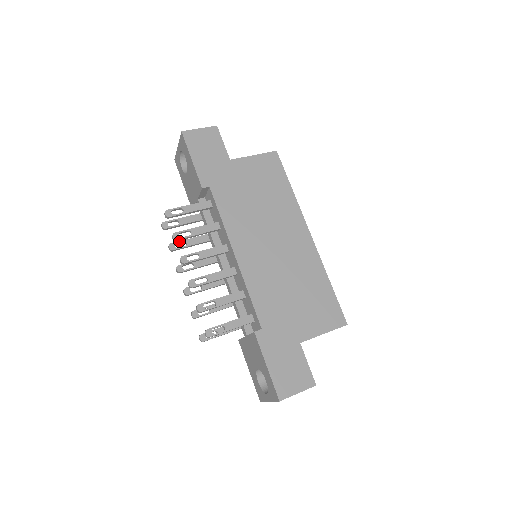
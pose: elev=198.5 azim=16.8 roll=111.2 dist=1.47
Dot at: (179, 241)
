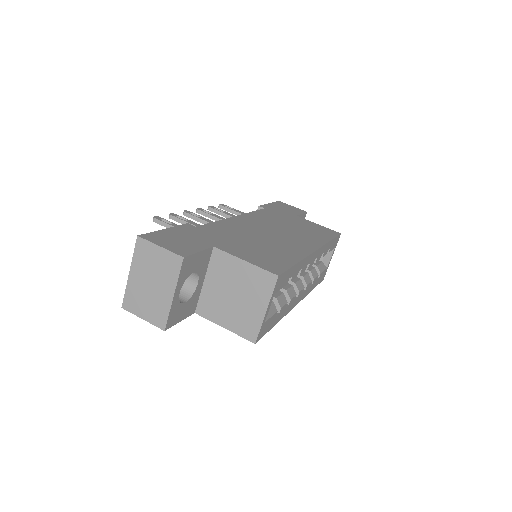
Dot at: occluded
